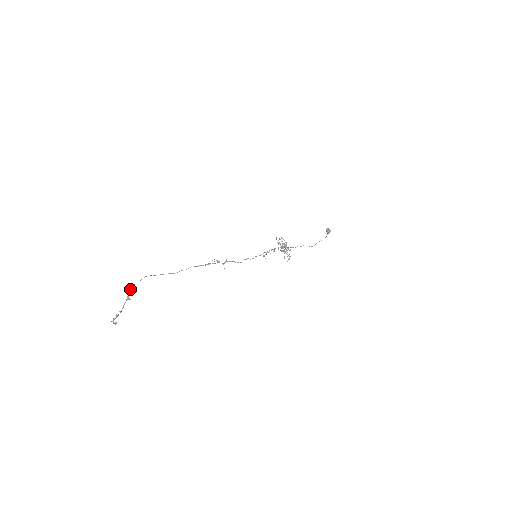
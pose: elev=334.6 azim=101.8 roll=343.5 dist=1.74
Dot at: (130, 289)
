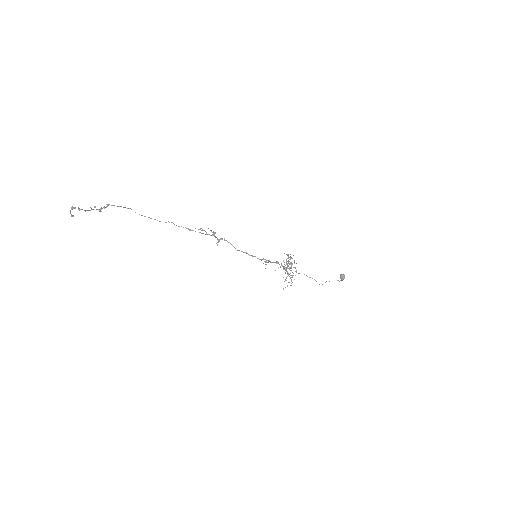
Dot at: (107, 205)
